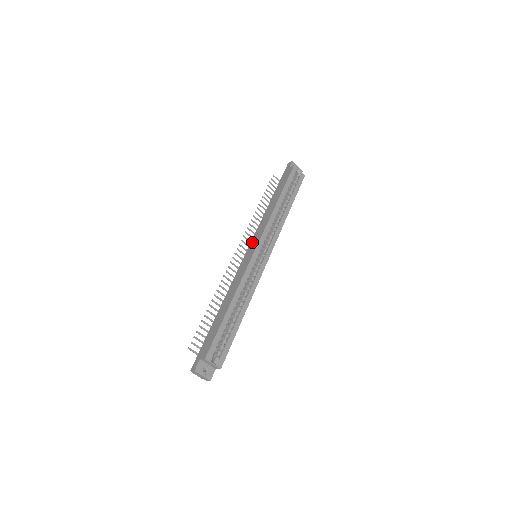
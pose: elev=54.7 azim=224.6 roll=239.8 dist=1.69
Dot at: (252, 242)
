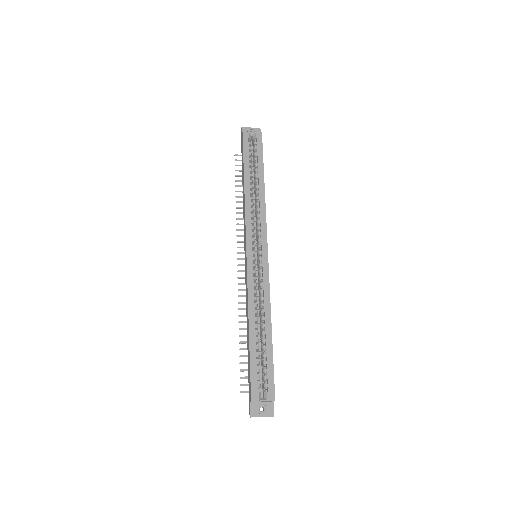
Dot at: (244, 245)
